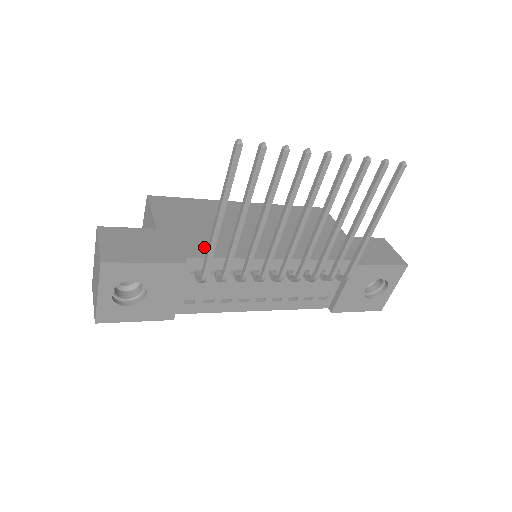
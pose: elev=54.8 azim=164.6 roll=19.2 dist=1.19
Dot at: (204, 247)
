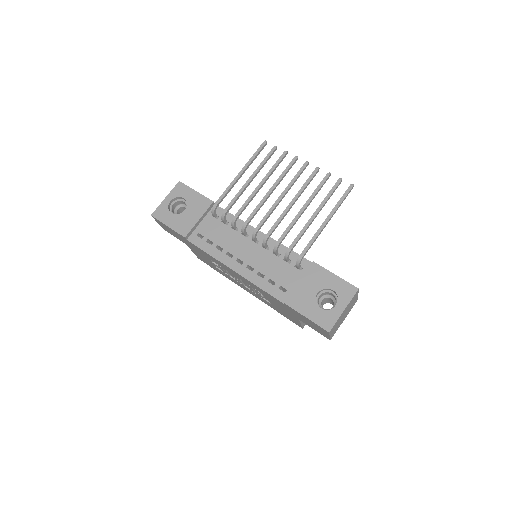
Dot at: occluded
